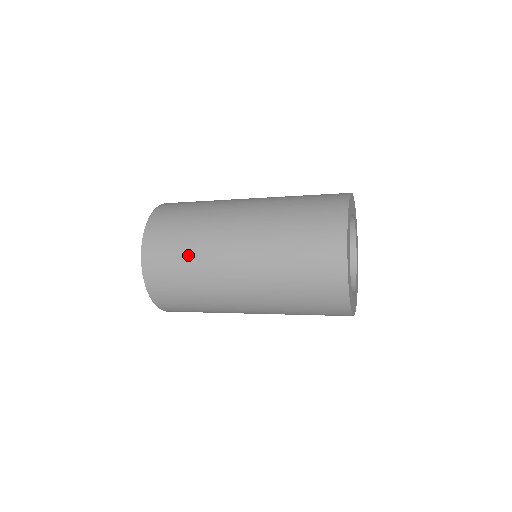
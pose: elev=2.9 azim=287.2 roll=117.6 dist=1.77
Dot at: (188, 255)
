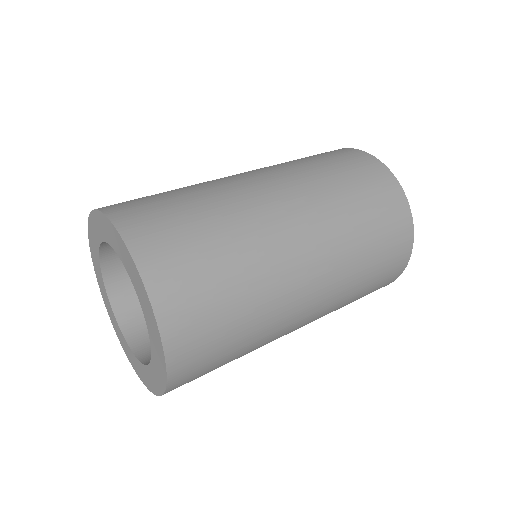
Dot at: (241, 353)
